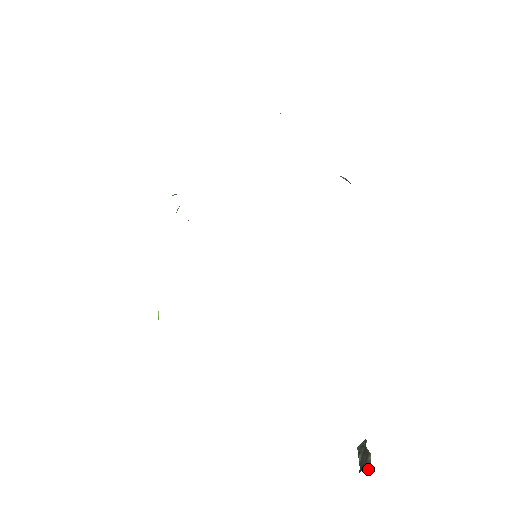
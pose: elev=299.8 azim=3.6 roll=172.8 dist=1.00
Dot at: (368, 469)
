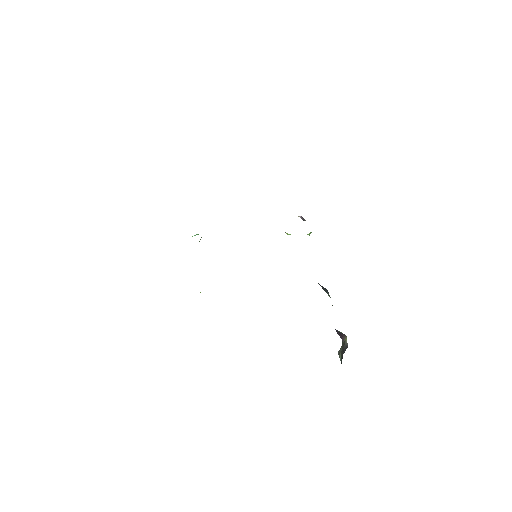
Dot at: (346, 348)
